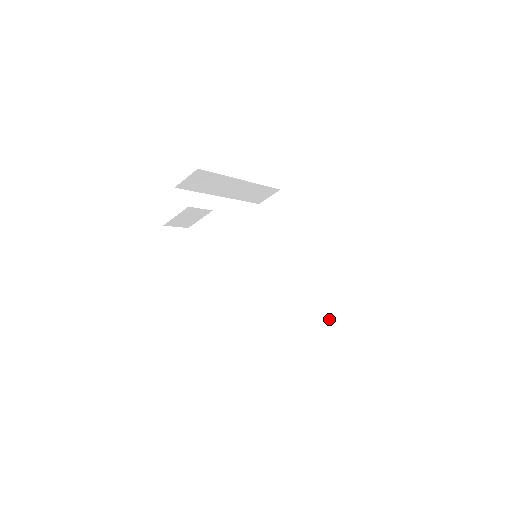
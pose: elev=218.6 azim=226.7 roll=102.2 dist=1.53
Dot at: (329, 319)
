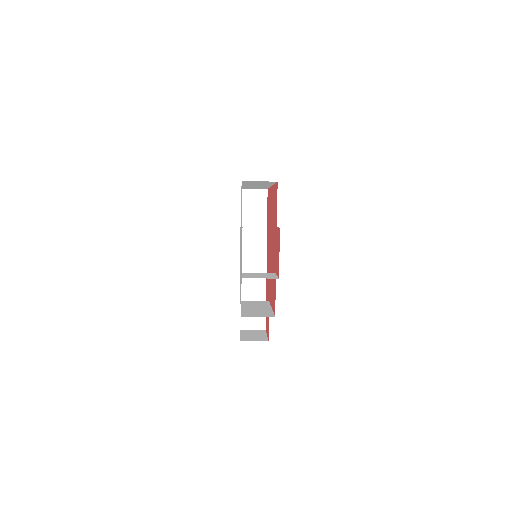
Dot at: occluded
